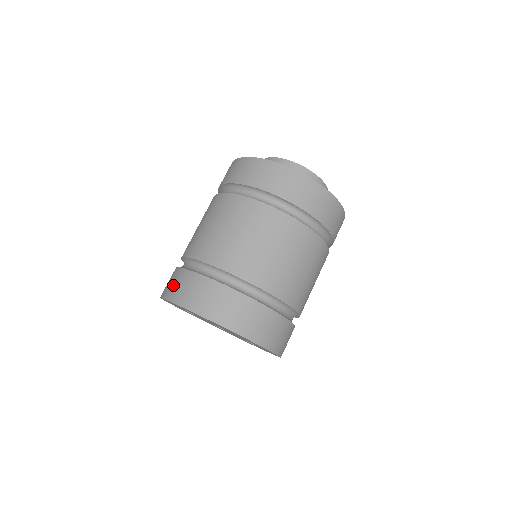
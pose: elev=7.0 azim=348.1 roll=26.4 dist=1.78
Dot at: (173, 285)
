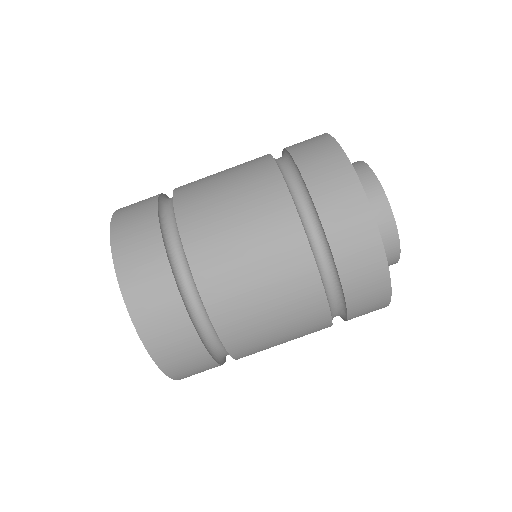
Dot at: occluded
